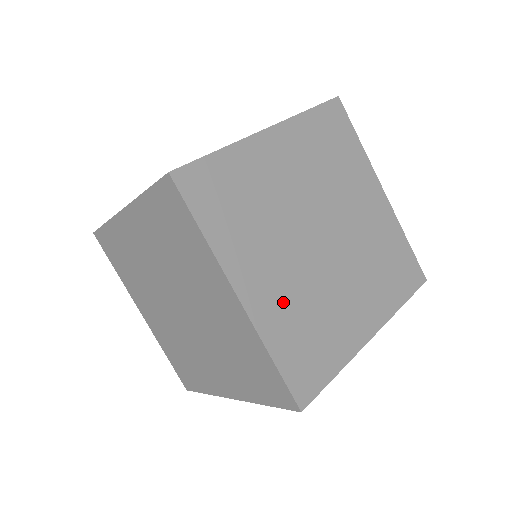
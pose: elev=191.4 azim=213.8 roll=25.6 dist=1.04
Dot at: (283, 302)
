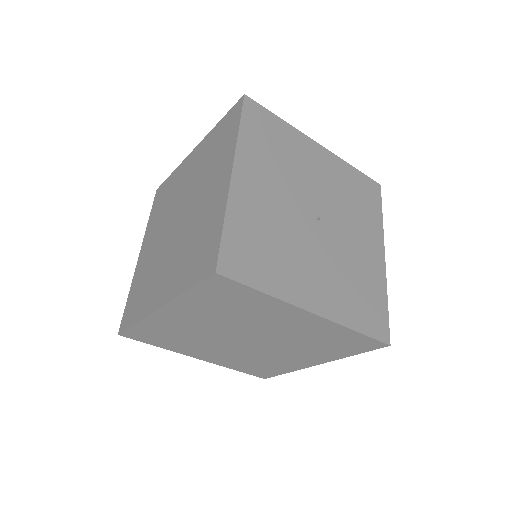
Dot at: (260, 210)
